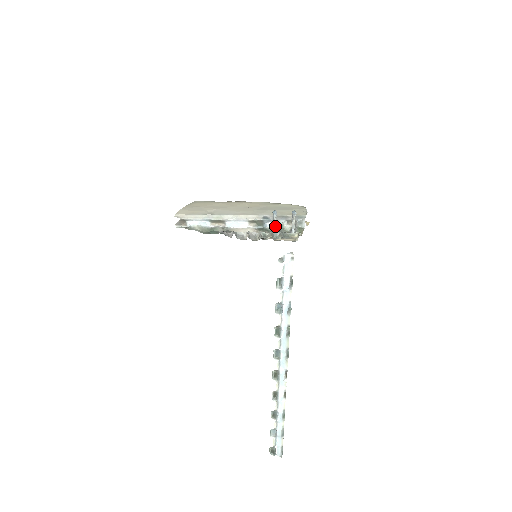
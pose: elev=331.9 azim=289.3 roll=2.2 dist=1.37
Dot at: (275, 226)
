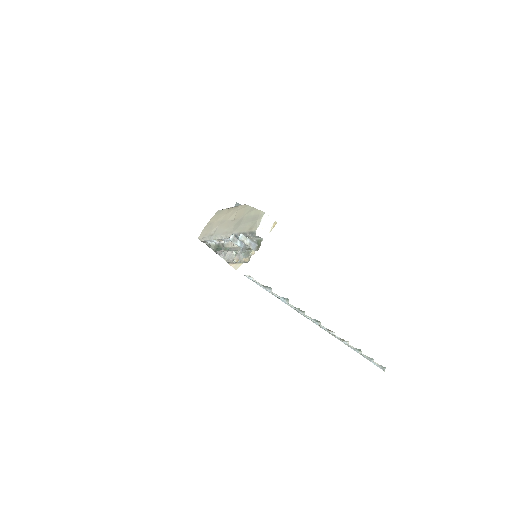
Dot at: (238, 246)
